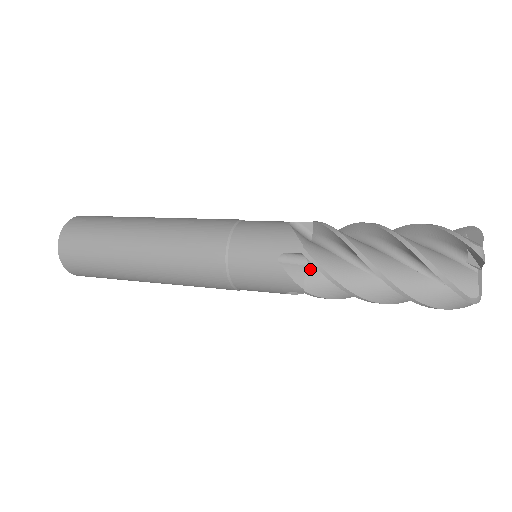
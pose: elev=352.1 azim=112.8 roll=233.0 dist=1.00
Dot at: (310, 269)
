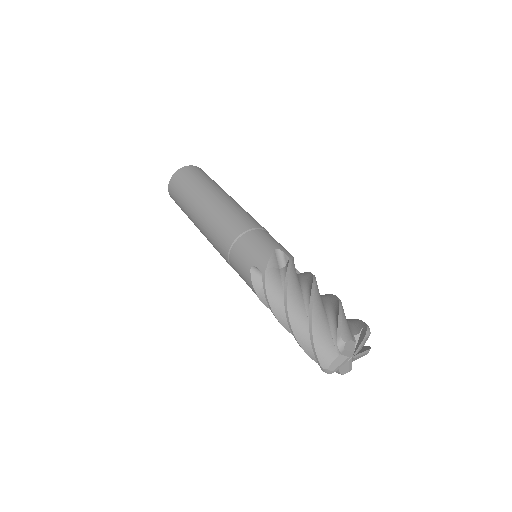
Dot at: occluded
